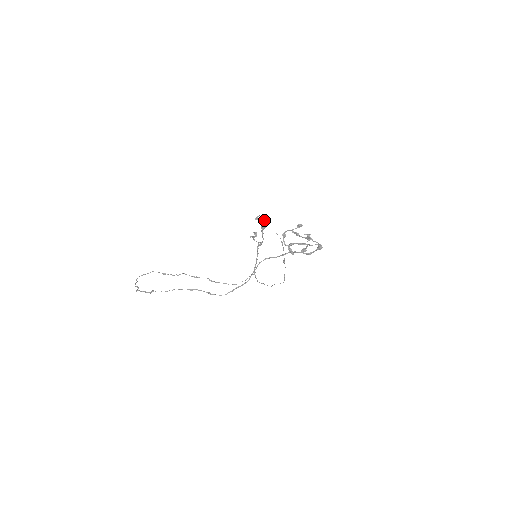
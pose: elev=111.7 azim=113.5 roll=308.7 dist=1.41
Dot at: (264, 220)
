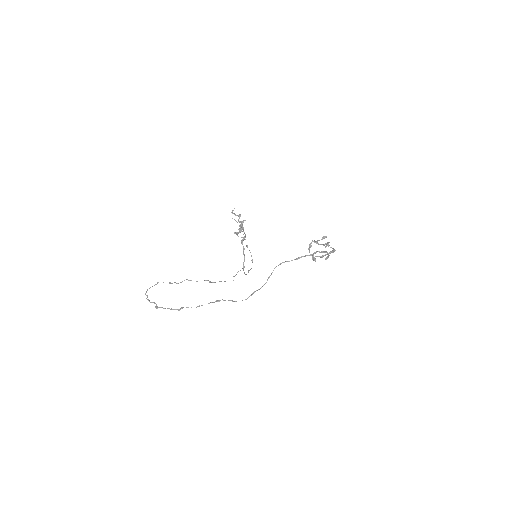
Dot at: (240, 214)
